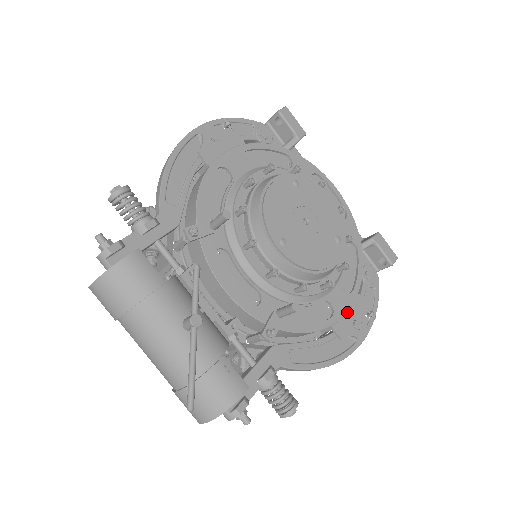
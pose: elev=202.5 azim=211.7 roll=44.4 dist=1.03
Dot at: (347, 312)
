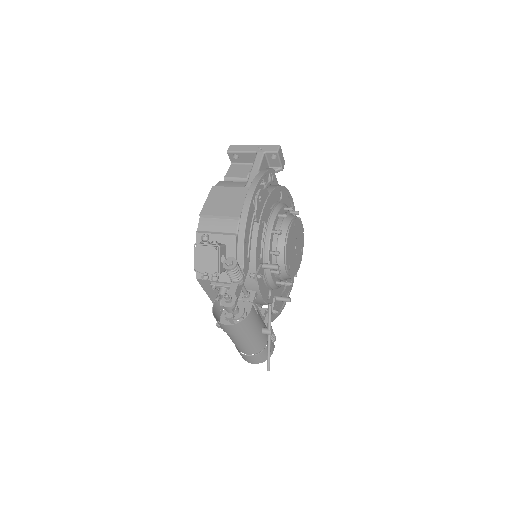
Dot at: occluded
